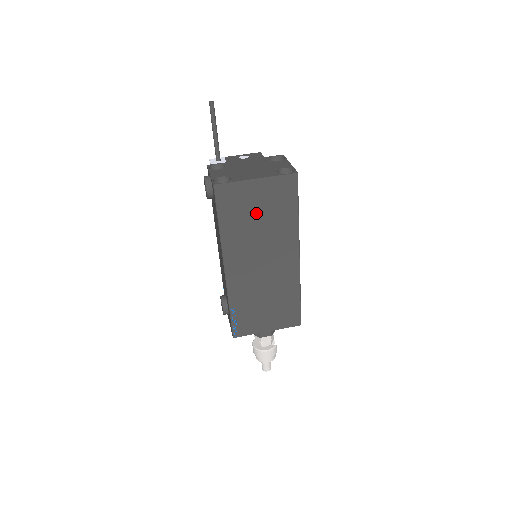
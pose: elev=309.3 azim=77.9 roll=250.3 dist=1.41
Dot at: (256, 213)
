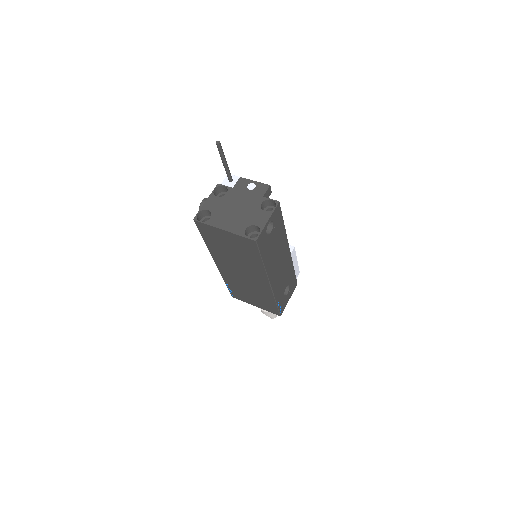
Dot at: (229, 247)
